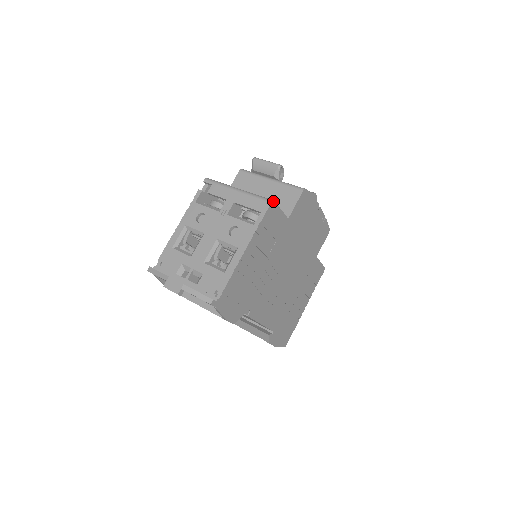
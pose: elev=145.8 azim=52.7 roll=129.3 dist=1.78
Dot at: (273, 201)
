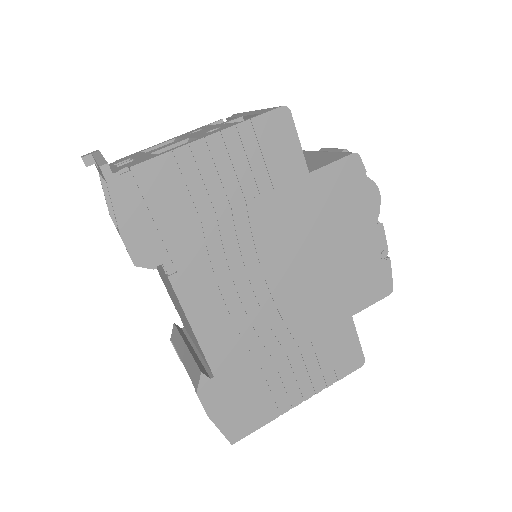
Dot at: (287, 108)
